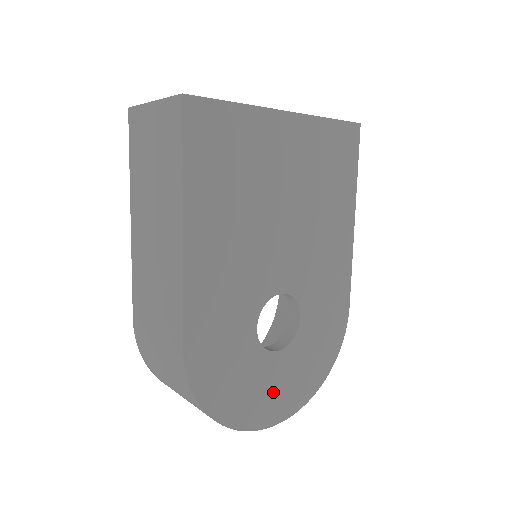
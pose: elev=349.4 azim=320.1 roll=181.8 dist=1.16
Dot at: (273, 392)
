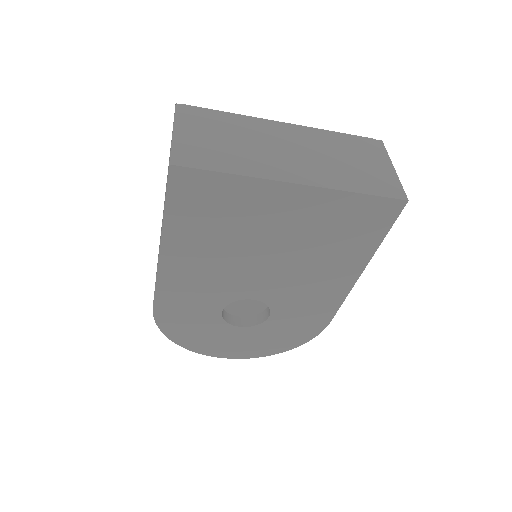
Dot at: (230, 344)
